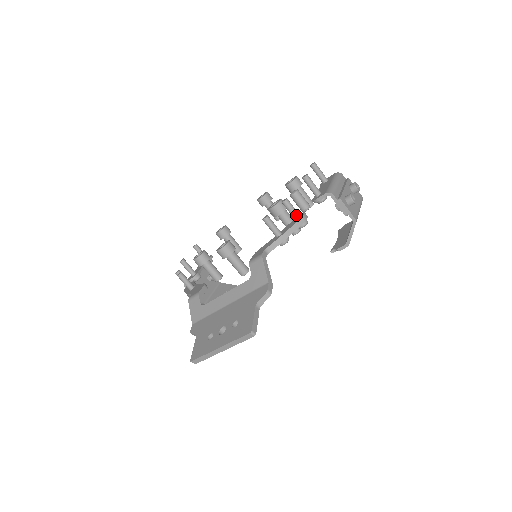
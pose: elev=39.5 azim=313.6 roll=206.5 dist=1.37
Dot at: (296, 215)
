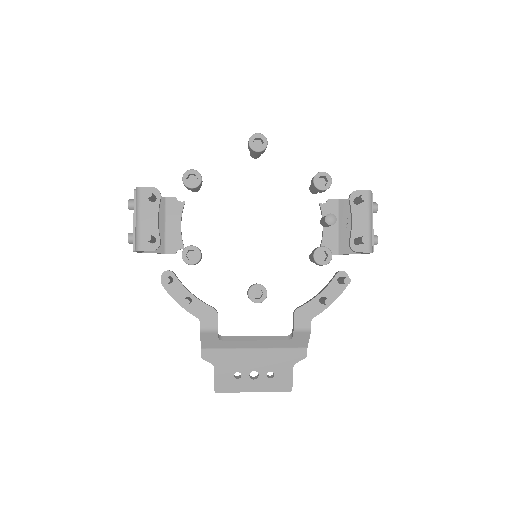
Dot at: occluded
